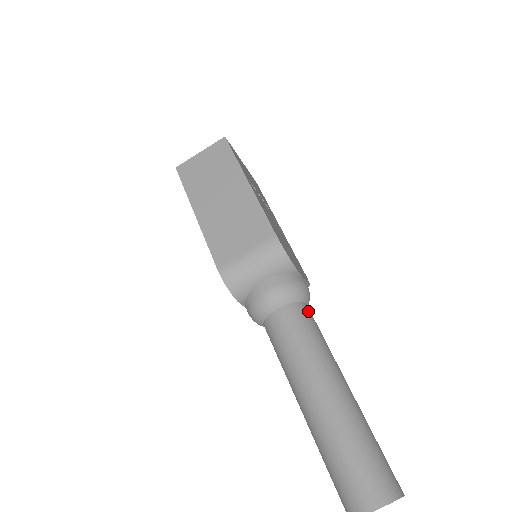
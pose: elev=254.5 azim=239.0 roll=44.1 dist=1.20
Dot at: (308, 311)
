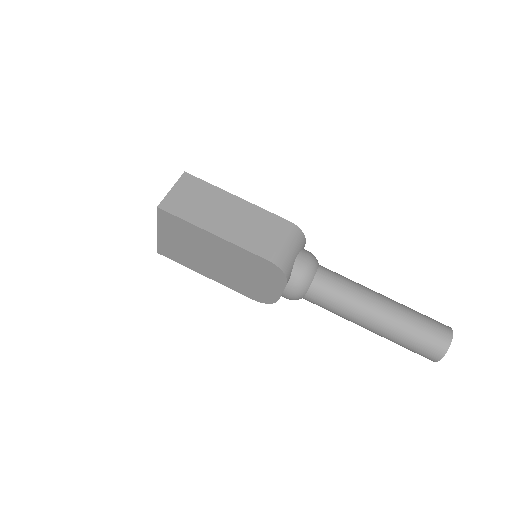
Dot at: occluded
